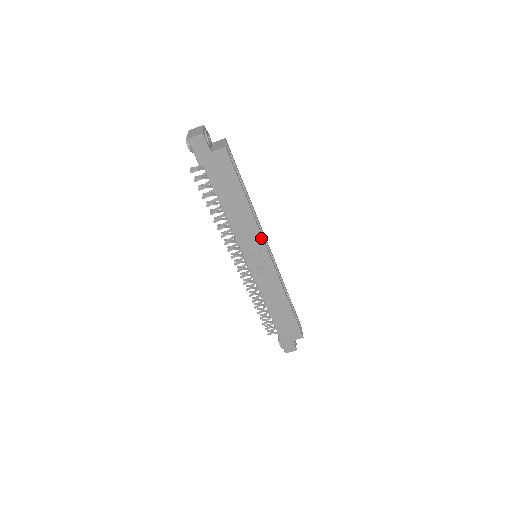
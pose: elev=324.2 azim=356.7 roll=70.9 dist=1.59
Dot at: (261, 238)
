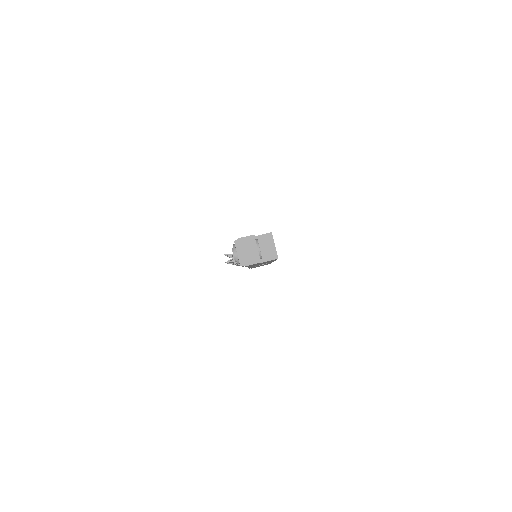
Dot at: occluded
